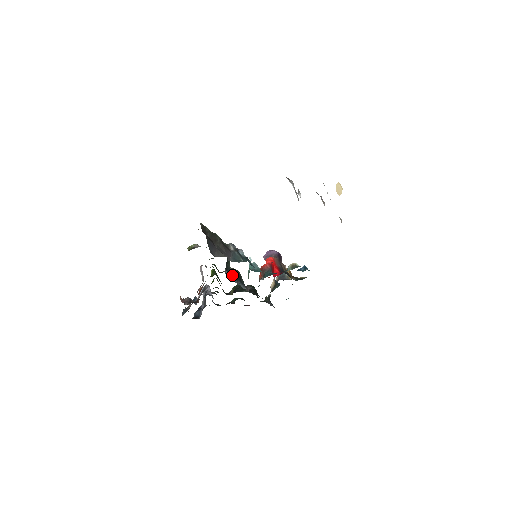
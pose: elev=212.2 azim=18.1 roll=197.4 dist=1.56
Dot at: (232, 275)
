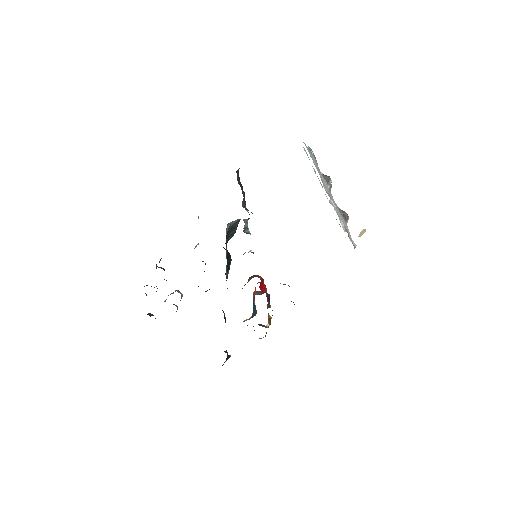
Dot at: occluded
